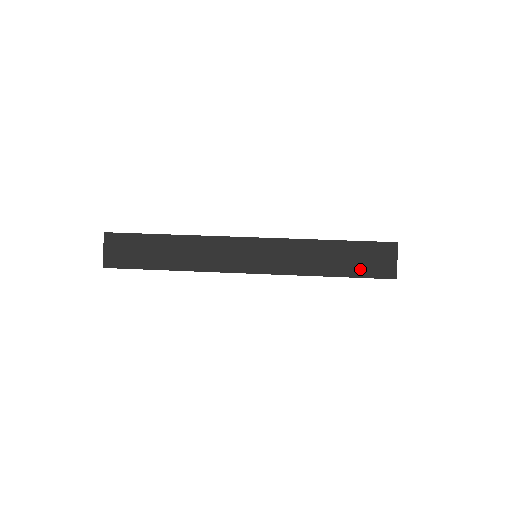
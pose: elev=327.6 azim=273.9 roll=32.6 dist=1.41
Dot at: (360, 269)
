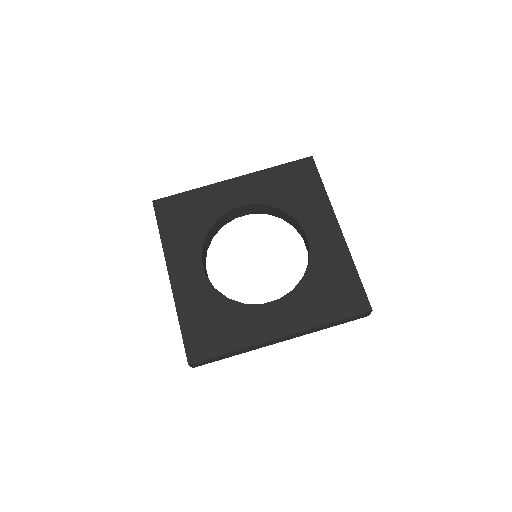
Dot at: (348, 321)
